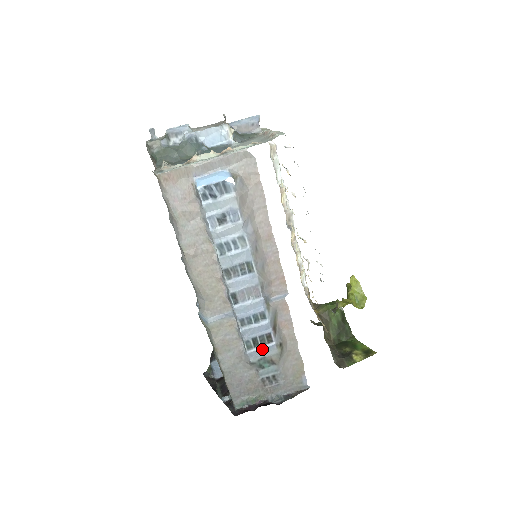
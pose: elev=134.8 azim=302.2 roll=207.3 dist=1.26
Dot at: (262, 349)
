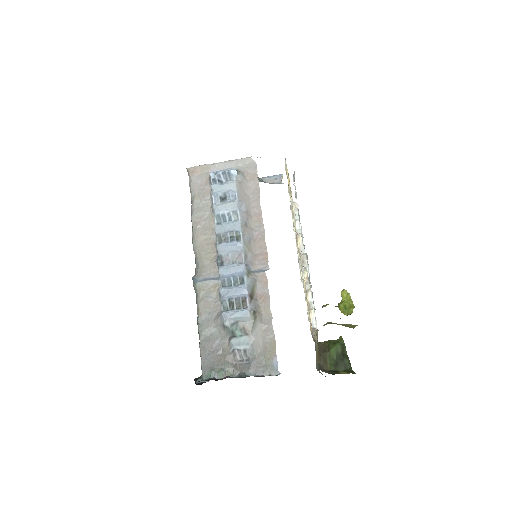
Dot at: (236, 312)
